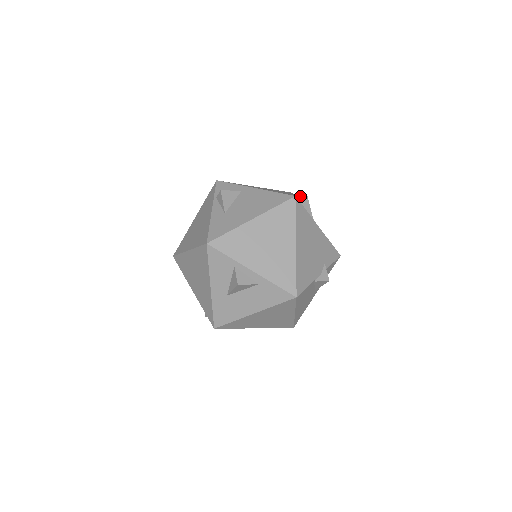
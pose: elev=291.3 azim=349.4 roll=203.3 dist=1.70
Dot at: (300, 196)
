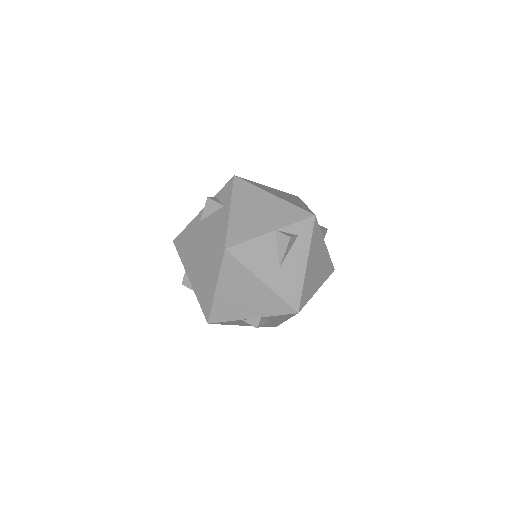
Dot at: (281, 235)
